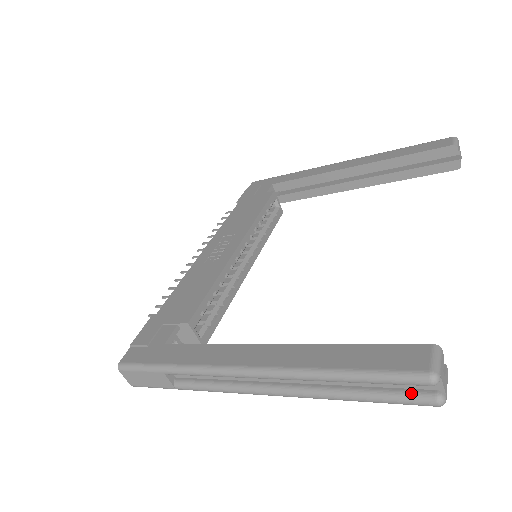
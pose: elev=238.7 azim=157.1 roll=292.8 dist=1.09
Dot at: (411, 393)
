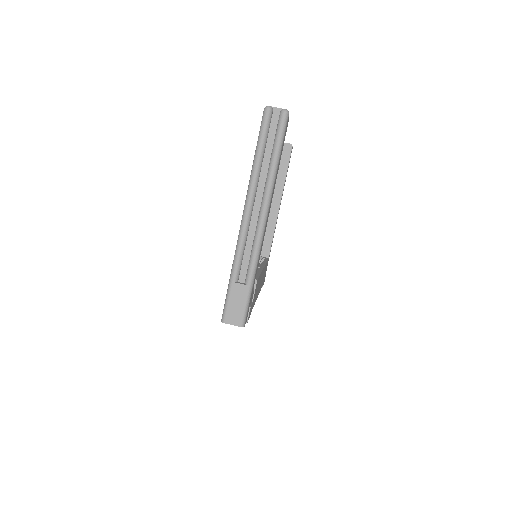
Dot at: (277, 124)
